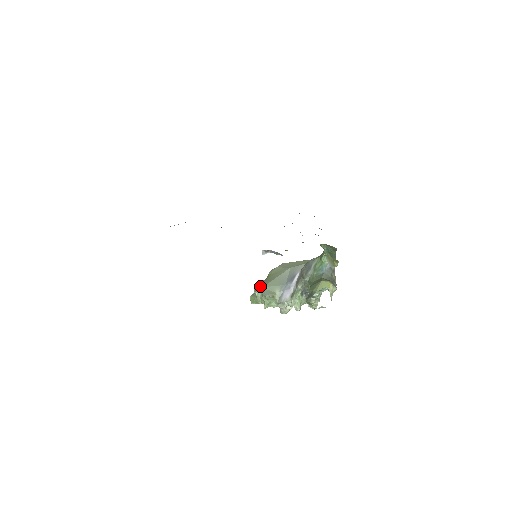
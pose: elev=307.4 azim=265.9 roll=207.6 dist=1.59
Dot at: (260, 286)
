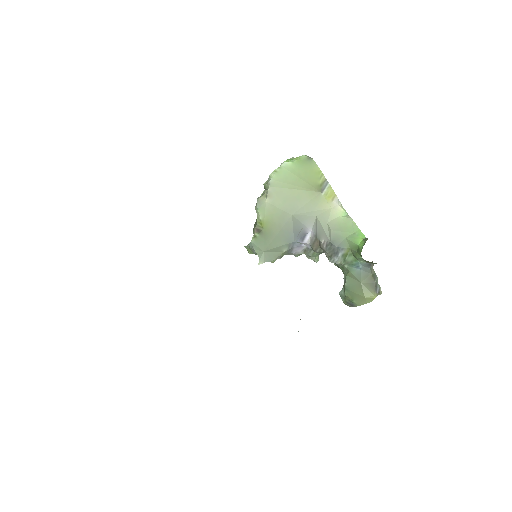
Dot at: (259, 249)
